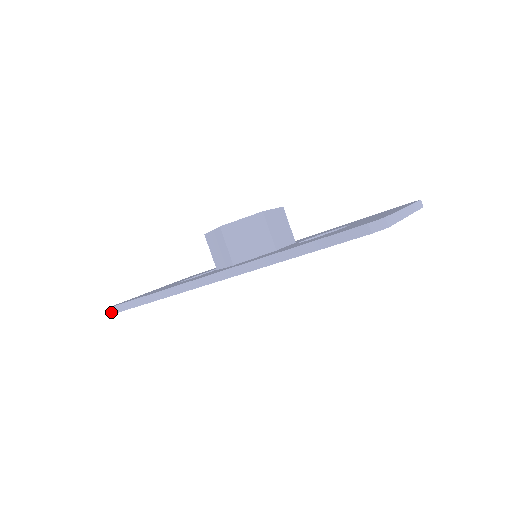
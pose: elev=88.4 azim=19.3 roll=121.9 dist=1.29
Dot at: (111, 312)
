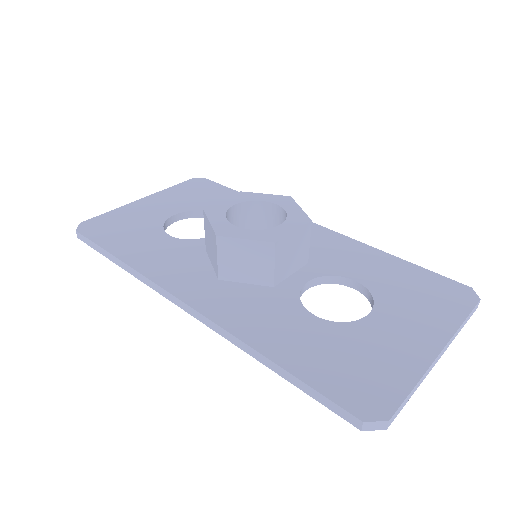
Dot at: (78, 236)
